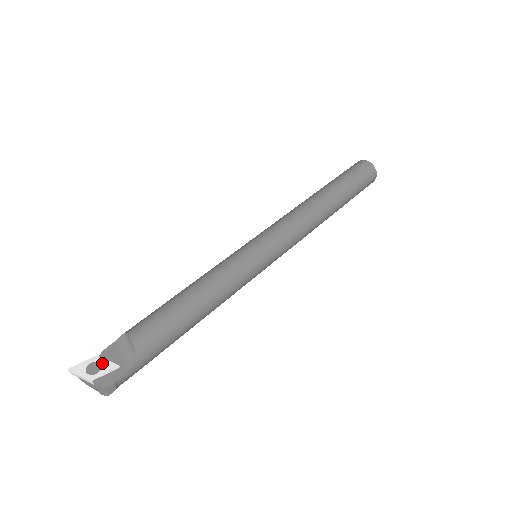
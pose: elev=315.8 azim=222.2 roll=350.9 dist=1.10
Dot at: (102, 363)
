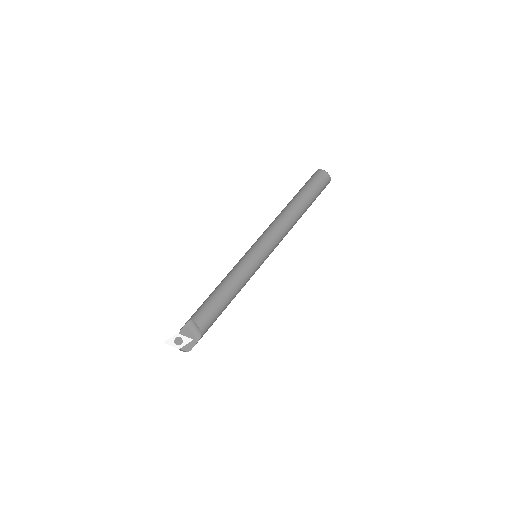
Dot at: (182, 338)
